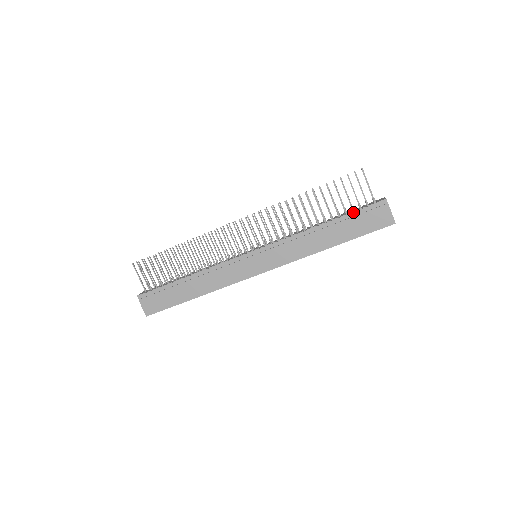
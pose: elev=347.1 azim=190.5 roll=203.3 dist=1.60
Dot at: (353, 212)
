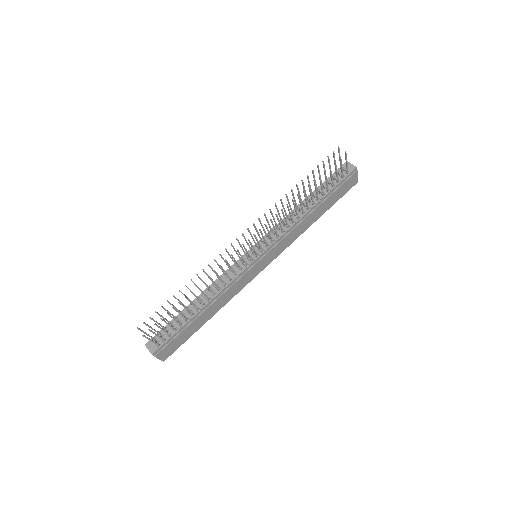
Dot at: (334, 188)
